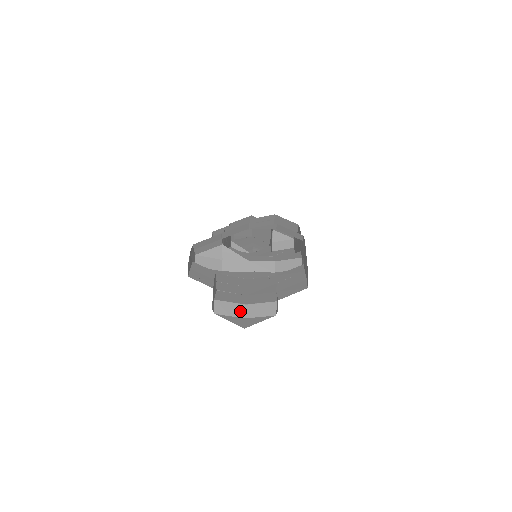
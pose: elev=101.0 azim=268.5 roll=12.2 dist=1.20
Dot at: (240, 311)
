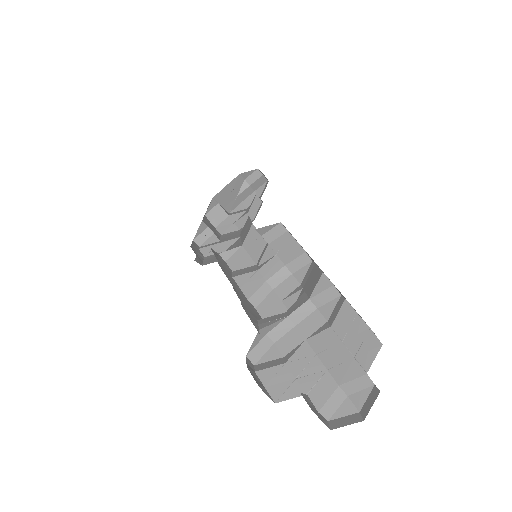
Dot at: (340, 396)
